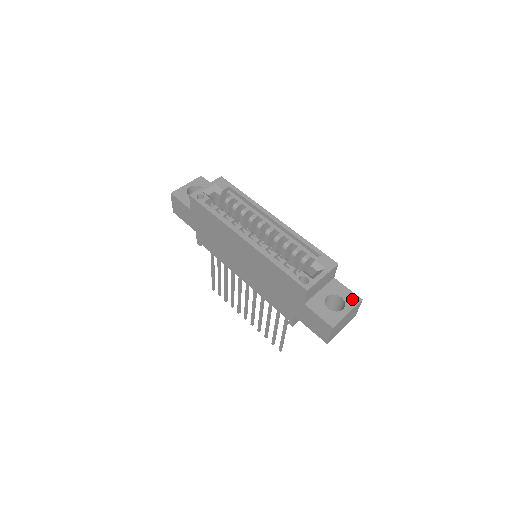
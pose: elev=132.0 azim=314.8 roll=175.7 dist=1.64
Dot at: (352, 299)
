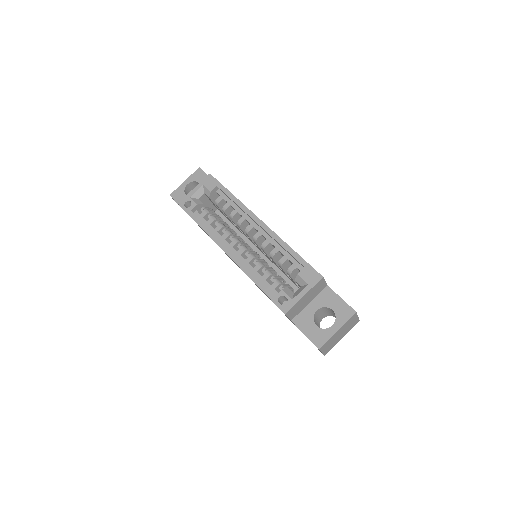
Dot at: (344, 312)
